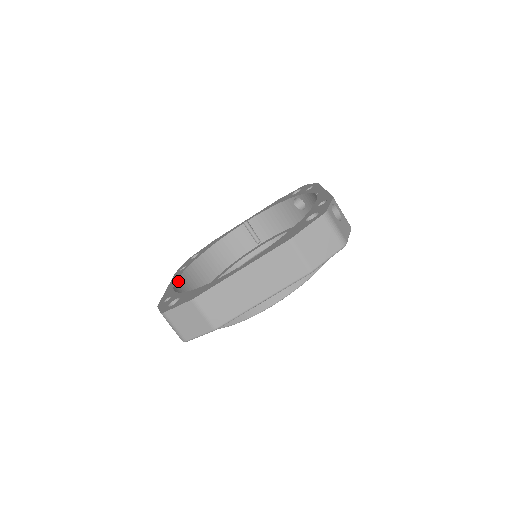
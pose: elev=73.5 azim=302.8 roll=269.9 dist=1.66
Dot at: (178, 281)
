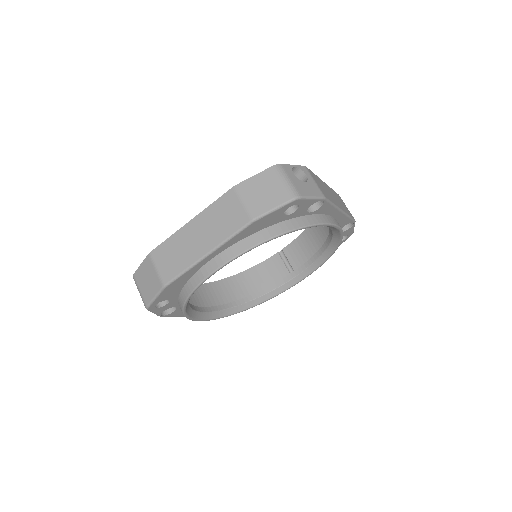
Dot at: occluded
